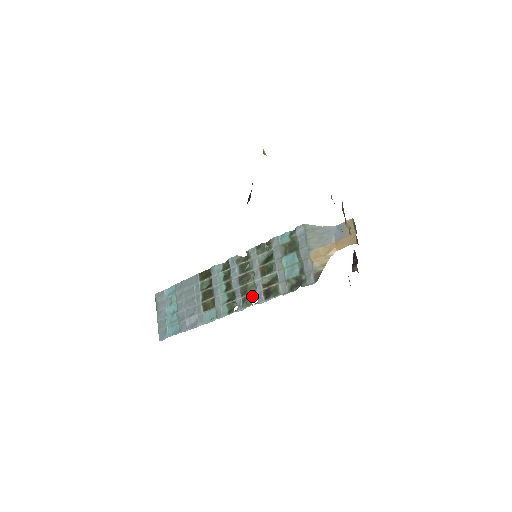
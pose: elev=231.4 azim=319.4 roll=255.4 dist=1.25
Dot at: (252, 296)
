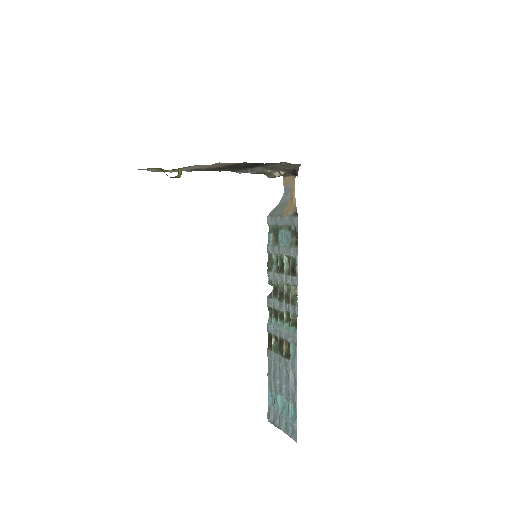
Dot at: (293, 292)
